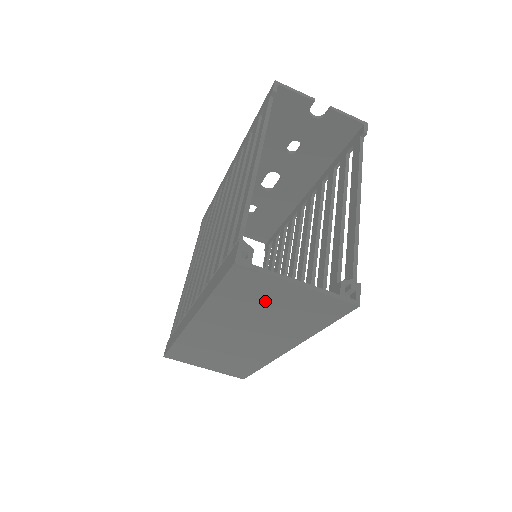
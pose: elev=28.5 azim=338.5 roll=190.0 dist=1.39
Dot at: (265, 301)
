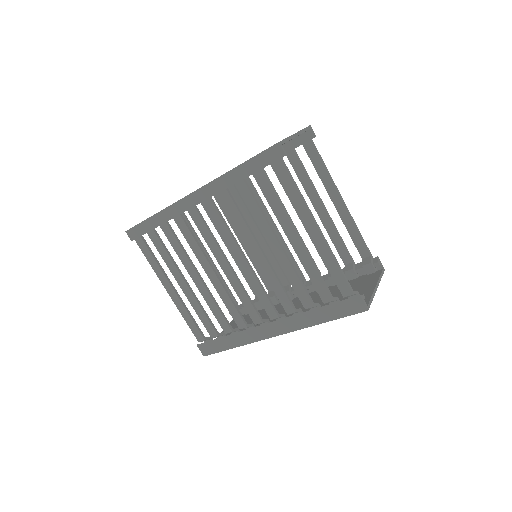
Dot at: occluded
